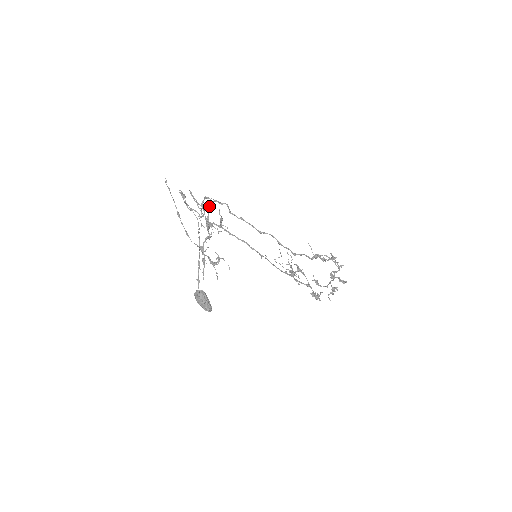
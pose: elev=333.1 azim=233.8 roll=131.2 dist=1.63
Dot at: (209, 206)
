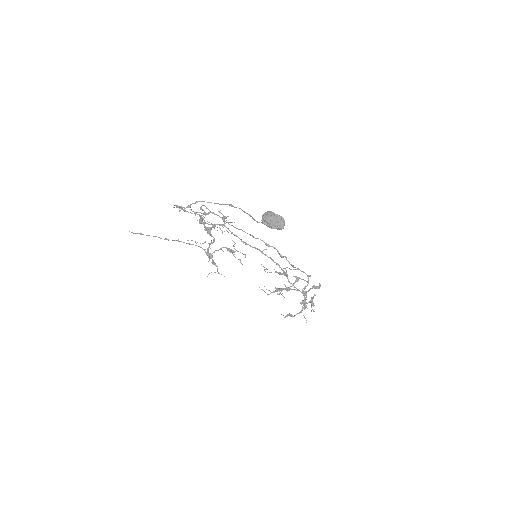
Dot at: (202, 220)
